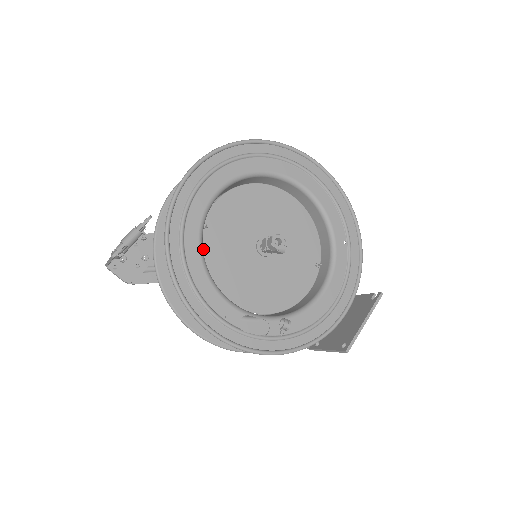
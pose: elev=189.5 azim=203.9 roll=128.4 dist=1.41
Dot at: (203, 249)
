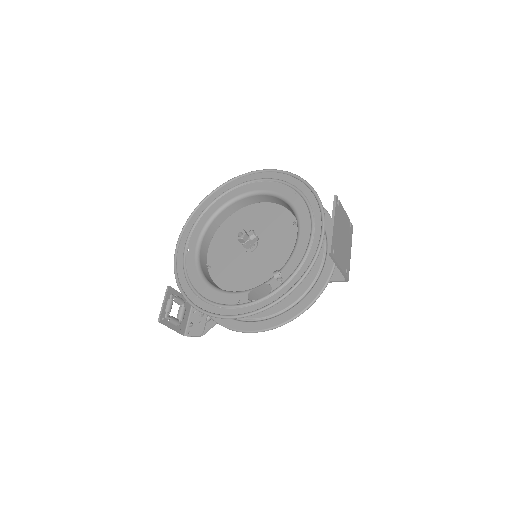
Dot at: (214, 279)
